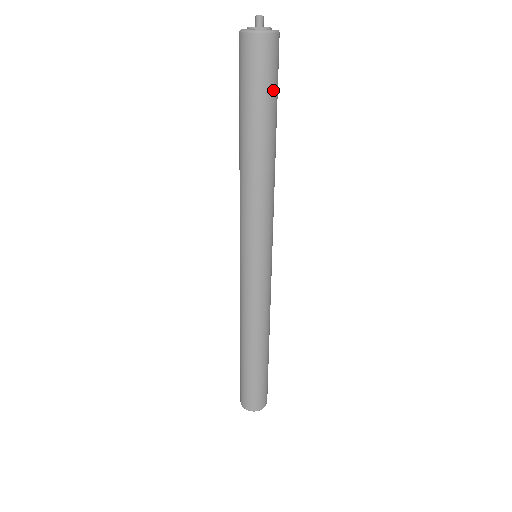
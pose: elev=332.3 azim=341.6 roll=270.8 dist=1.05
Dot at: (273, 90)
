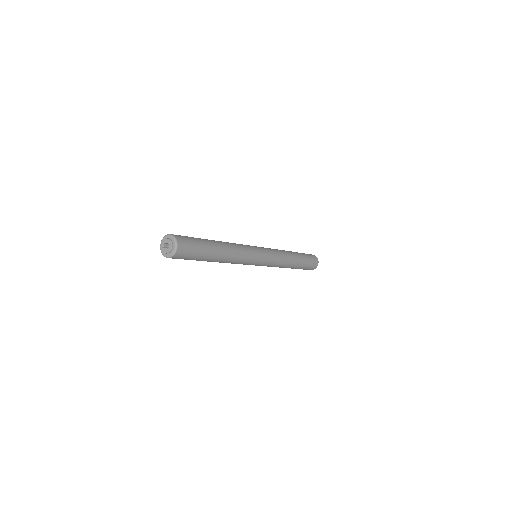
Dot at: (199, 251)
